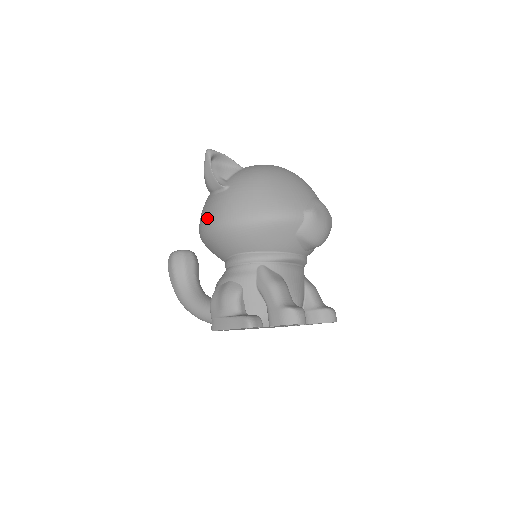
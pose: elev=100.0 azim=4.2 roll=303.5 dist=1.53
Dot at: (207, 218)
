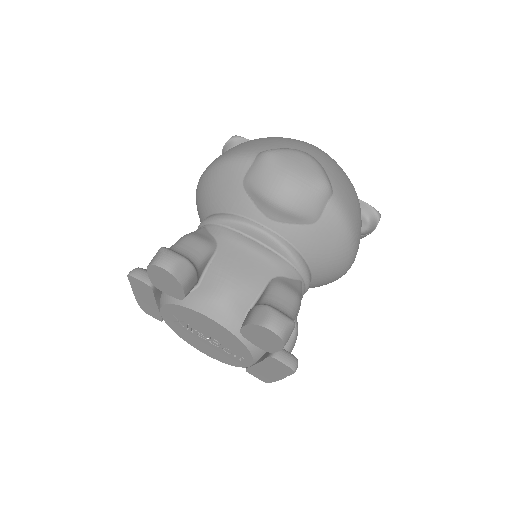
Dot at: occluded
